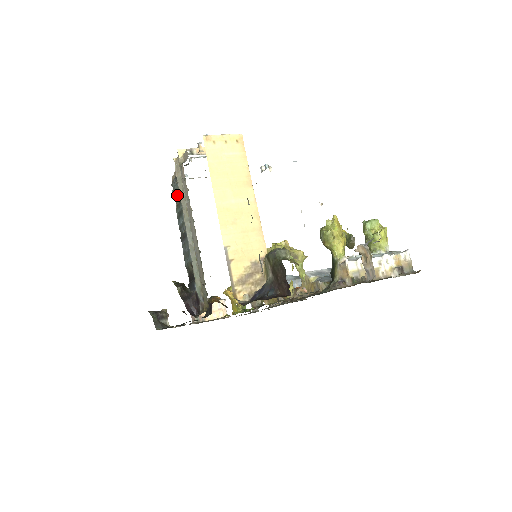
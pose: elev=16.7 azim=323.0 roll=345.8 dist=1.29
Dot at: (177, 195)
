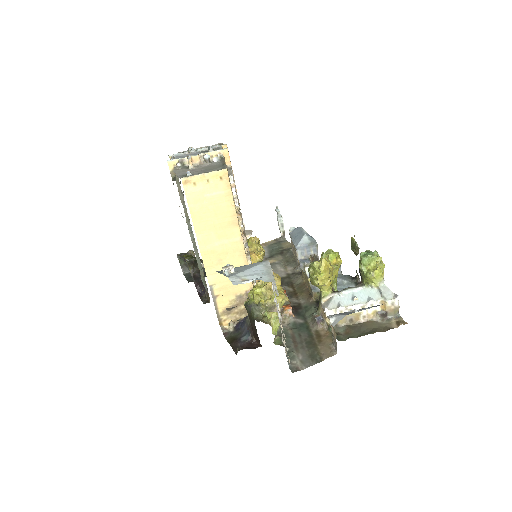
Dot at: occluded
